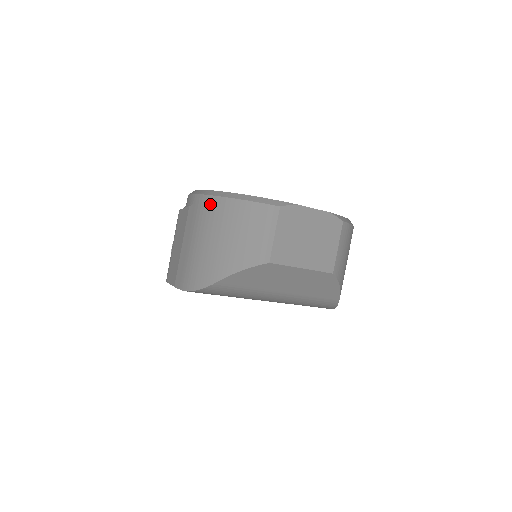
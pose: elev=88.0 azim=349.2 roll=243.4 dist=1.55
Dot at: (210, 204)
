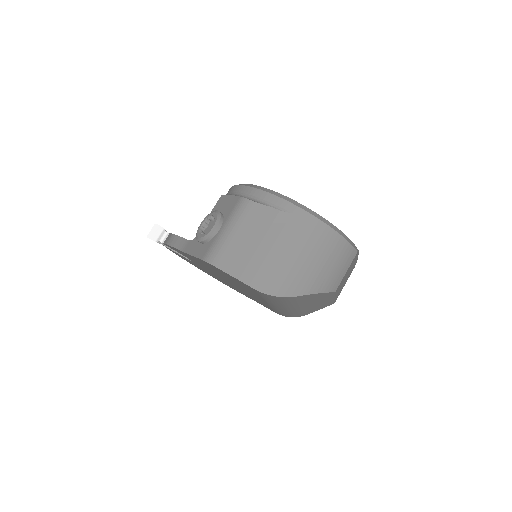
Dot at: (314, 225)
